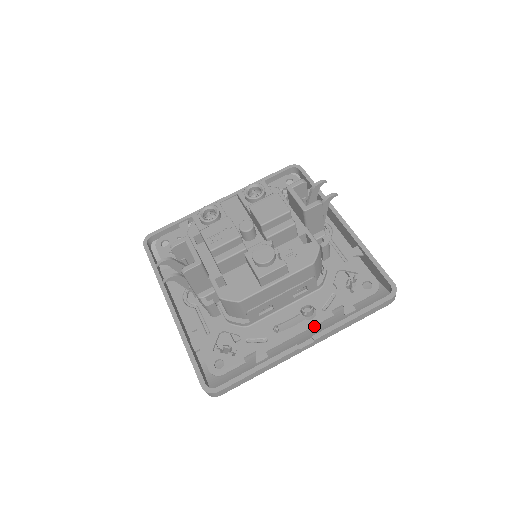
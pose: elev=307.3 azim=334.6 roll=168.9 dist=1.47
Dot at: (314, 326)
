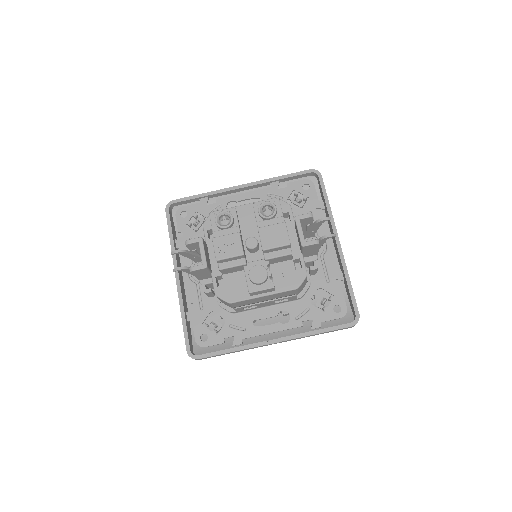
Dot at: occluded
